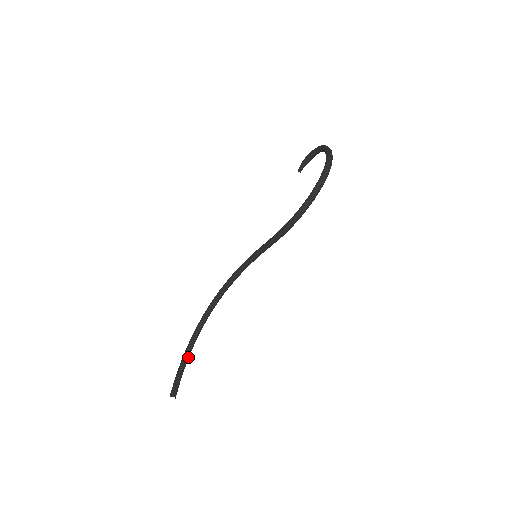
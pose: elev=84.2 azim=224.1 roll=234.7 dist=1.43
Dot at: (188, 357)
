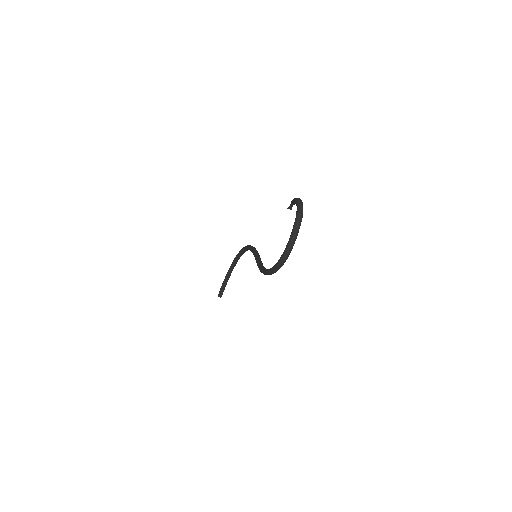
Dot at: (230, 274)
